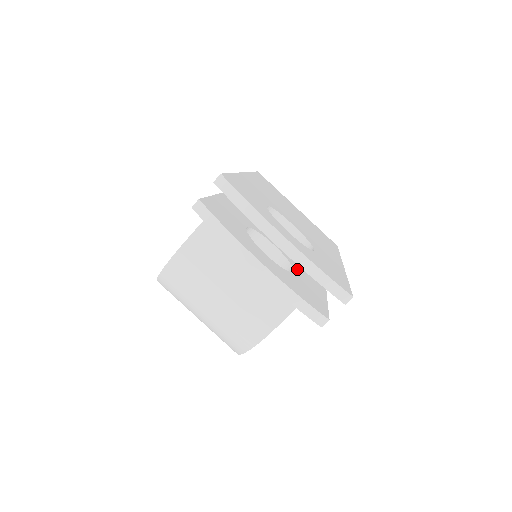
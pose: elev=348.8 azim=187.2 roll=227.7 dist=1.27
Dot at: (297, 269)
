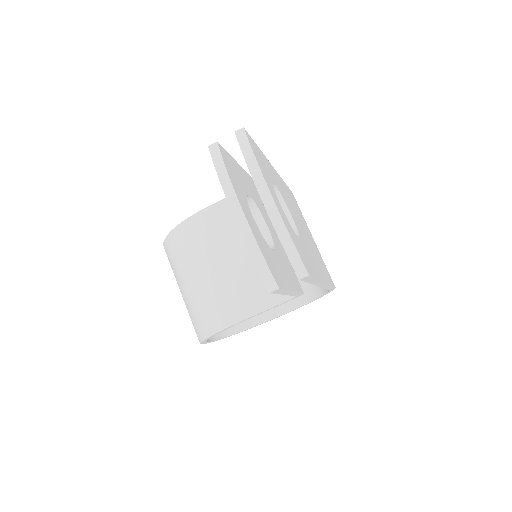
Dot at: (278, 255)
